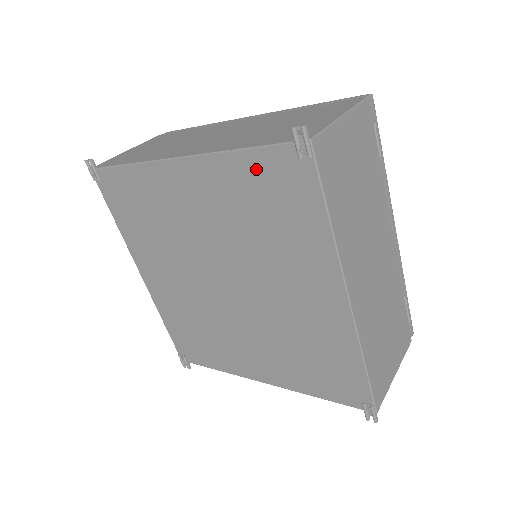
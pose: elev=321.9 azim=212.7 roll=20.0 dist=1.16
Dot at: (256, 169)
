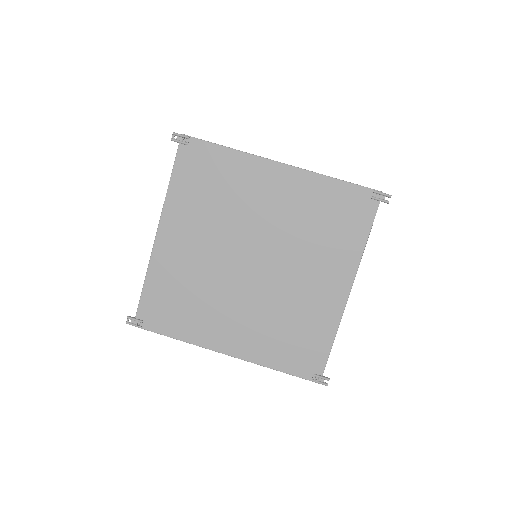
Dot at: (184, 178)
